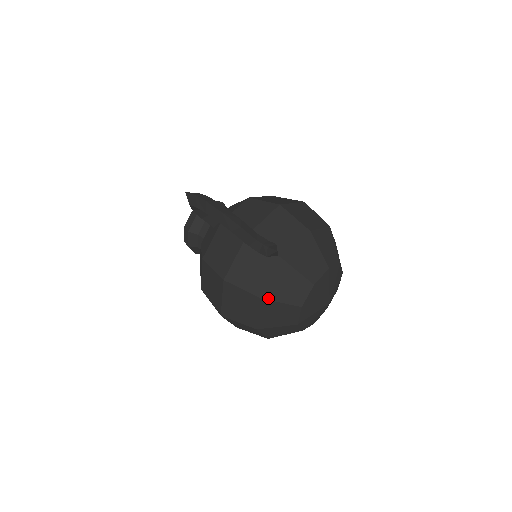
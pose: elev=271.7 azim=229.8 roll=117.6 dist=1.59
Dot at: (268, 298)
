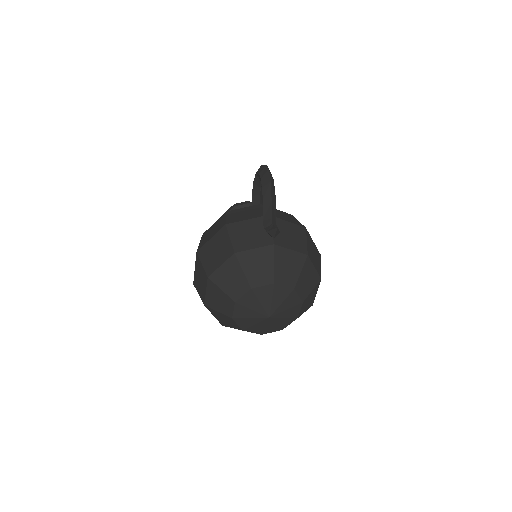
Dot at: (239, 258)
